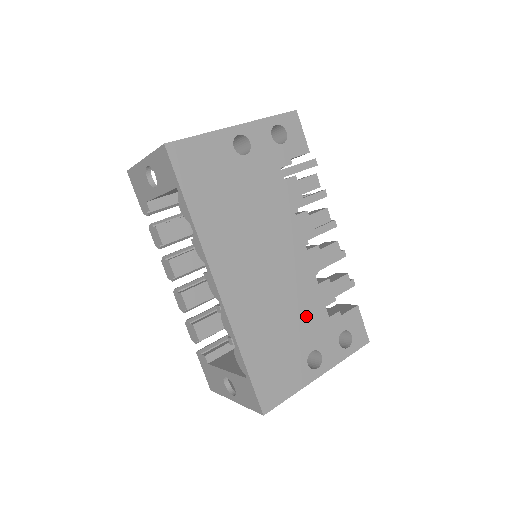
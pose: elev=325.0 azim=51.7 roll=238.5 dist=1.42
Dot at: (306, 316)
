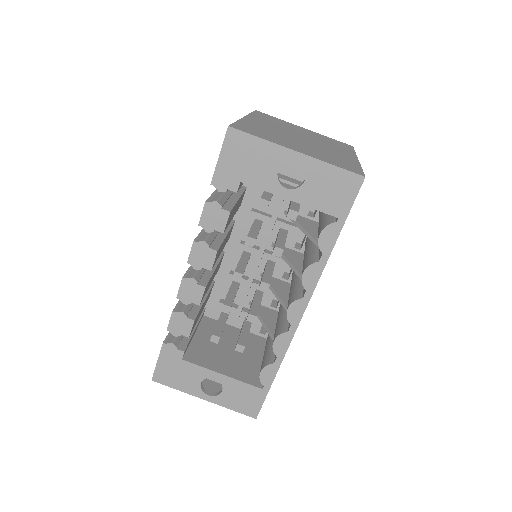
Dot at: occluded
